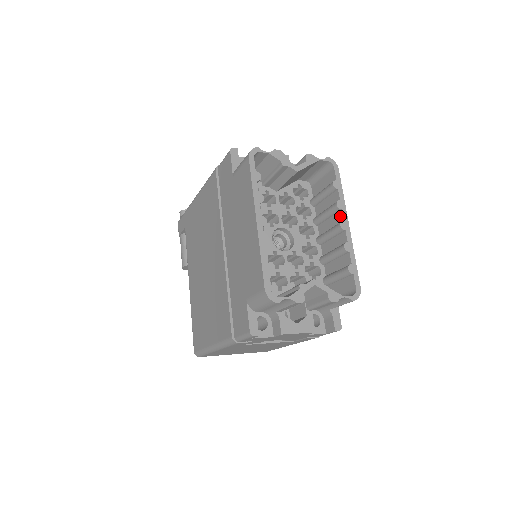
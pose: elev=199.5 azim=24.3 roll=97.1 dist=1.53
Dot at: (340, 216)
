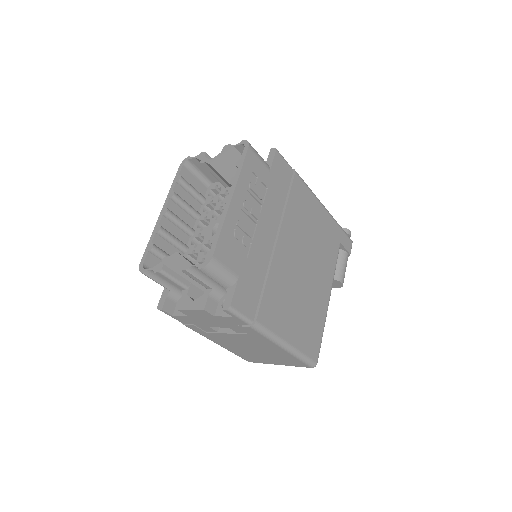
Dot at: occluded
